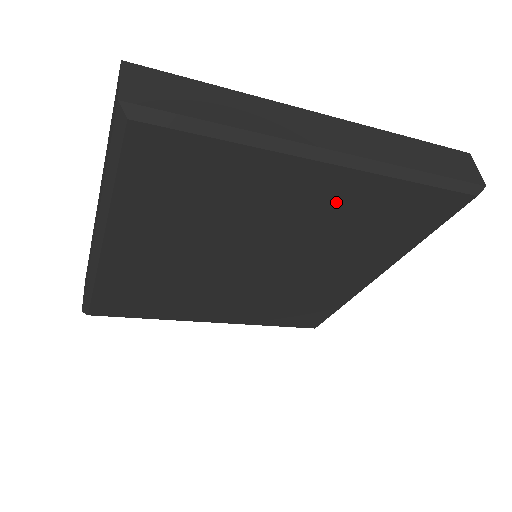
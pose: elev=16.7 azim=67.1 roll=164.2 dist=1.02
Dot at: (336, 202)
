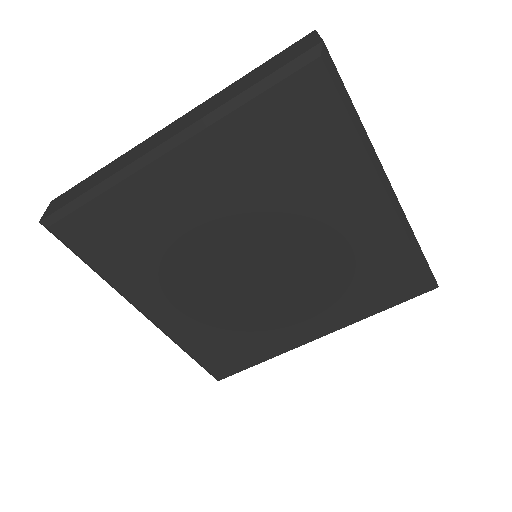
Dot at: (221, 170)
